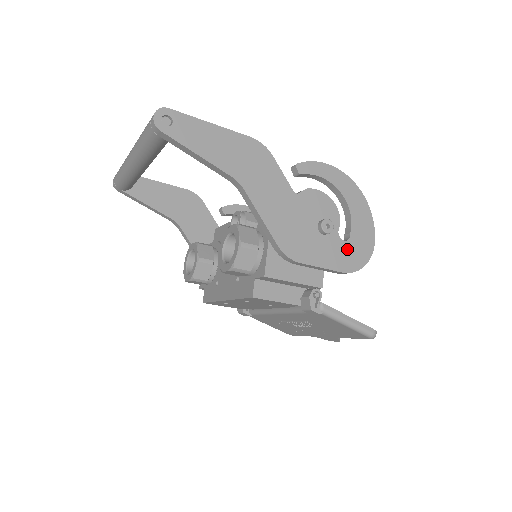
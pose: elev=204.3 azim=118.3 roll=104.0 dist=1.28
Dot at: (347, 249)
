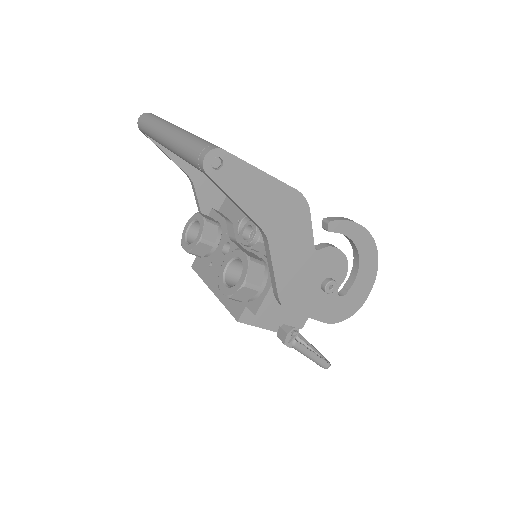
Dot at: (339, 304)
